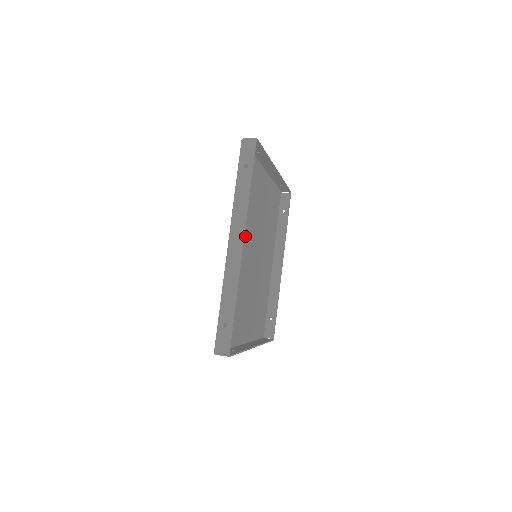
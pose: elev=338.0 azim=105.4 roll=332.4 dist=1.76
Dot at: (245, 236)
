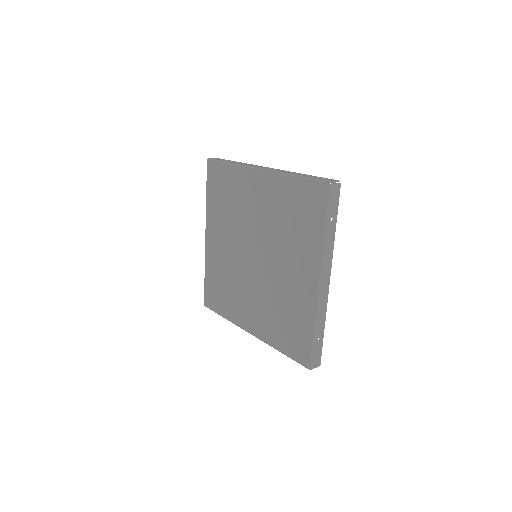
Dot at: (249, 212)
